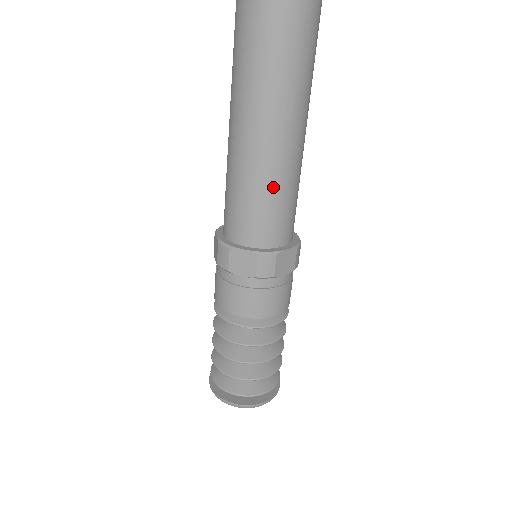
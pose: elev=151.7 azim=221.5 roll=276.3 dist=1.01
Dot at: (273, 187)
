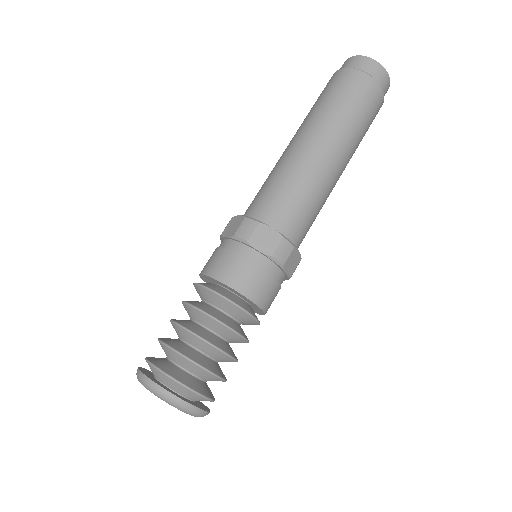
Dot at: (314, 194)
